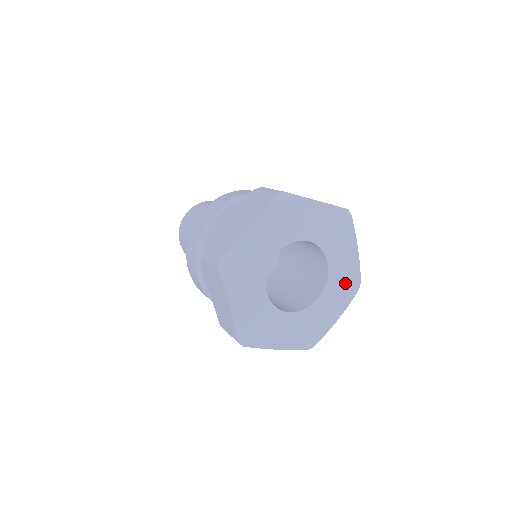
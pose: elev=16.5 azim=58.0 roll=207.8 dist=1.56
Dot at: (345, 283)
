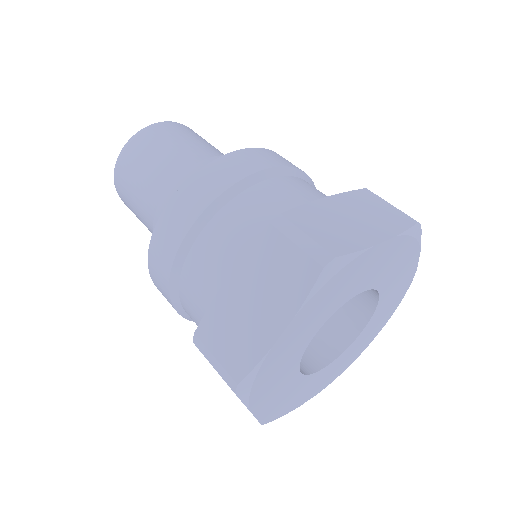
Dot at: (394, 300)
